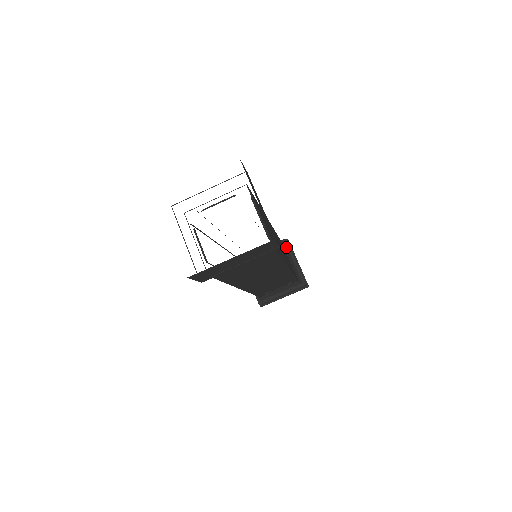
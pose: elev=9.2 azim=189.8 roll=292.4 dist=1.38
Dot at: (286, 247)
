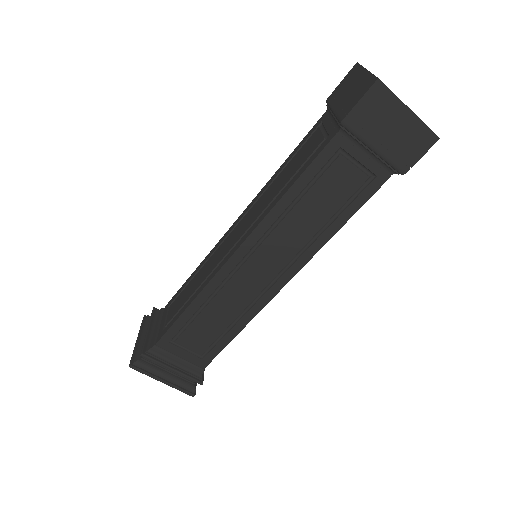
Dot at: occluded
